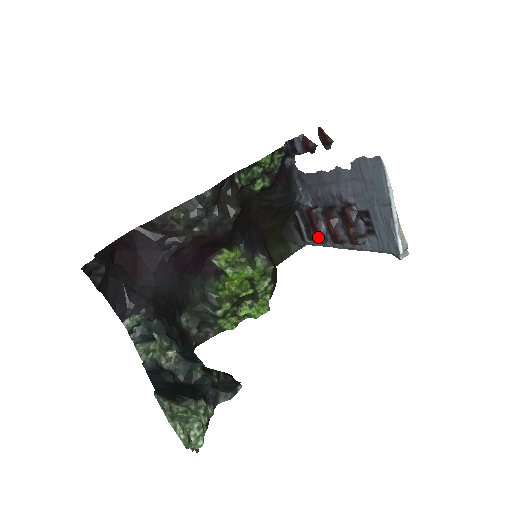
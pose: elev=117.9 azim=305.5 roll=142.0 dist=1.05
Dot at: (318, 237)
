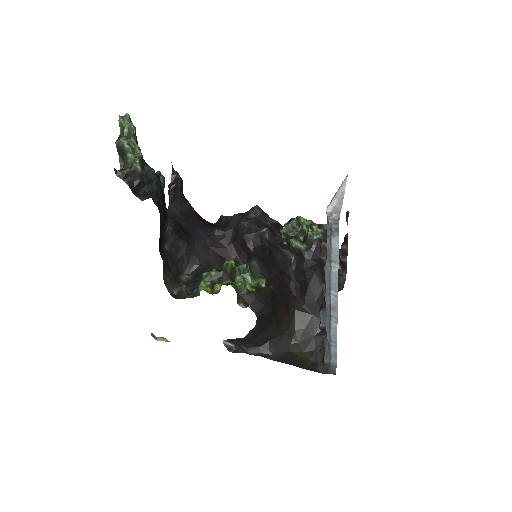
Dot at: (322, 304)
